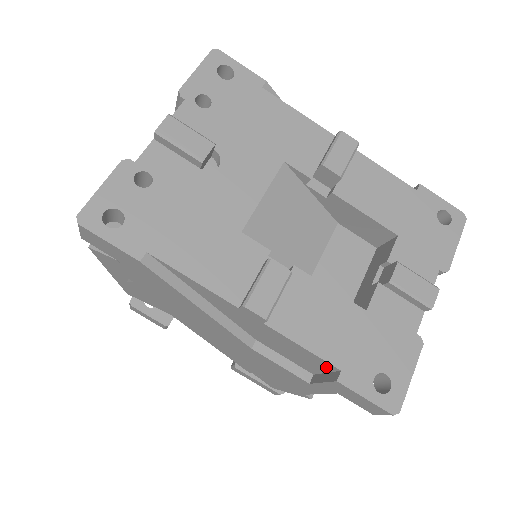
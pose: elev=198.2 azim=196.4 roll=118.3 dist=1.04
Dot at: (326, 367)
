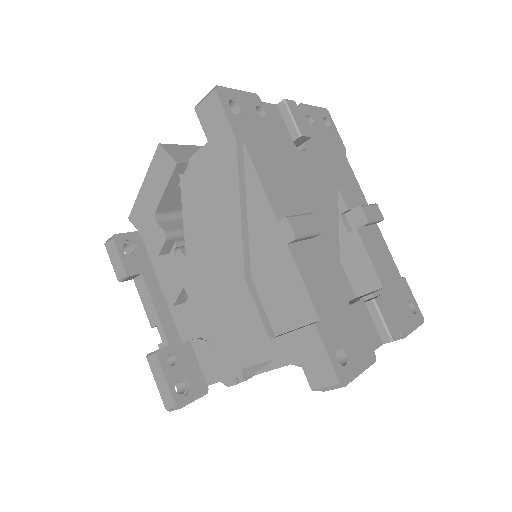
Dot at: (305, 317)
